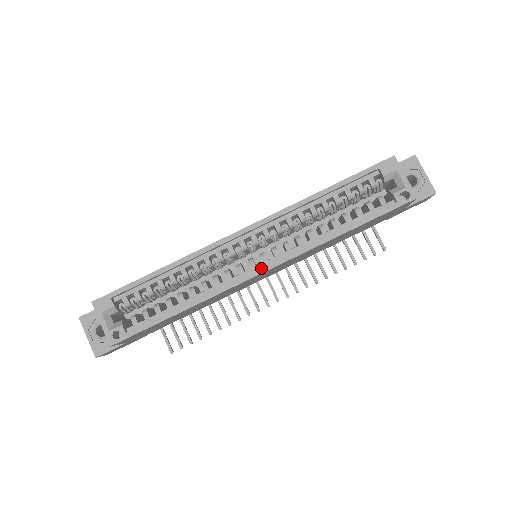
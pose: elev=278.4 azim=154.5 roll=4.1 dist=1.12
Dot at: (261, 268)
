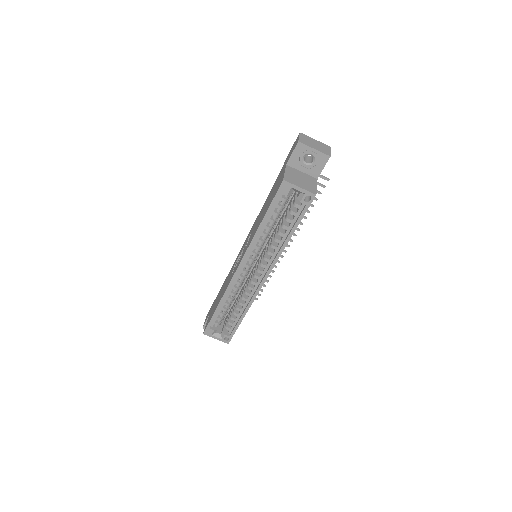
Dot at: (263, 279)
